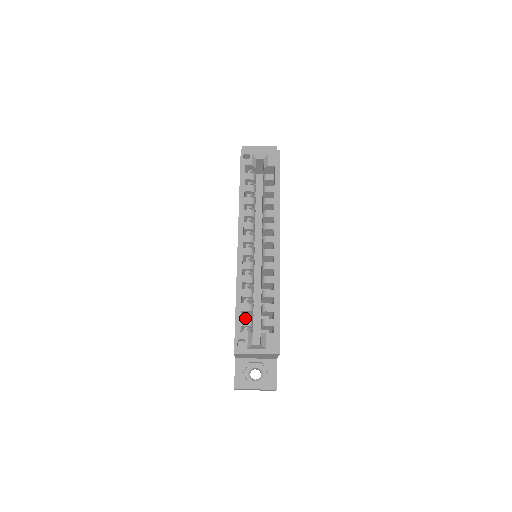
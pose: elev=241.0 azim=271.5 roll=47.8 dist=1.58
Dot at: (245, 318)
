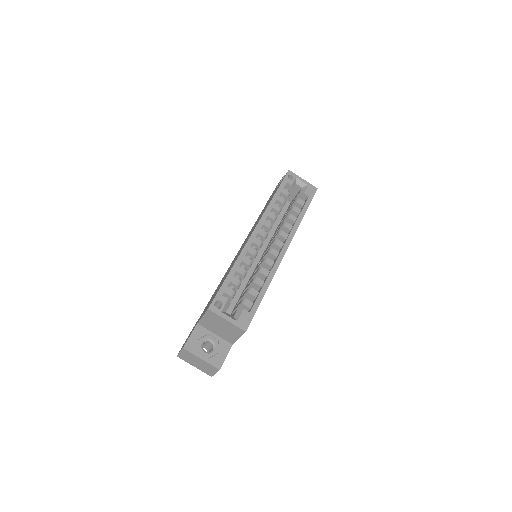
Dot at: (230, 288)
